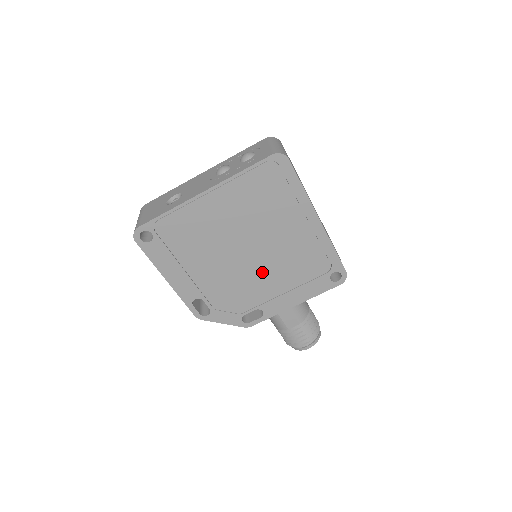
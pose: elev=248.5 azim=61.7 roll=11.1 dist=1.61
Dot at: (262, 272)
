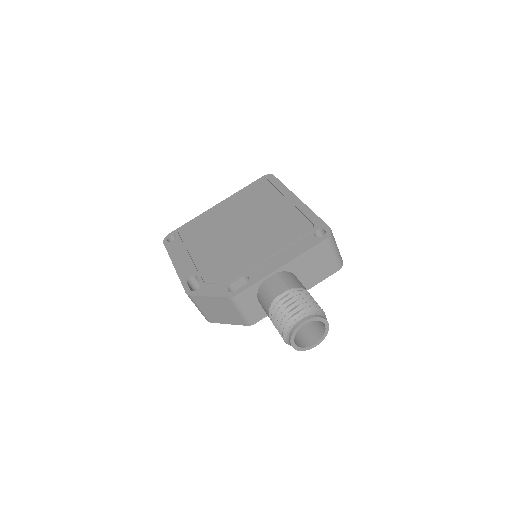
Dot at: (251, 244)
